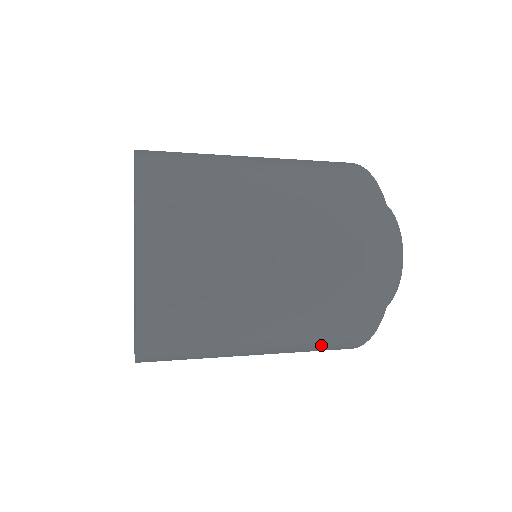
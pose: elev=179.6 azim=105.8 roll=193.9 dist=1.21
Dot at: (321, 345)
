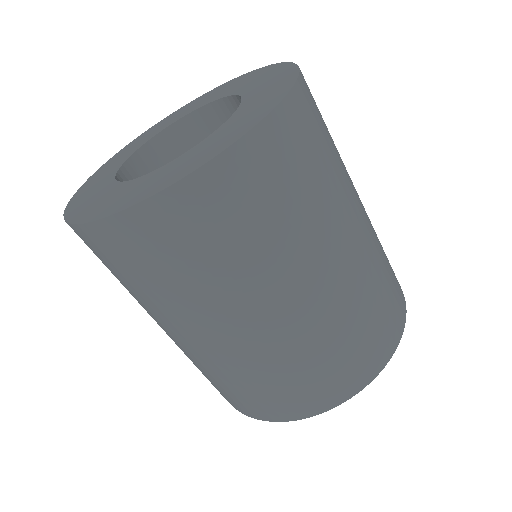
Dot at: (356, 335)
